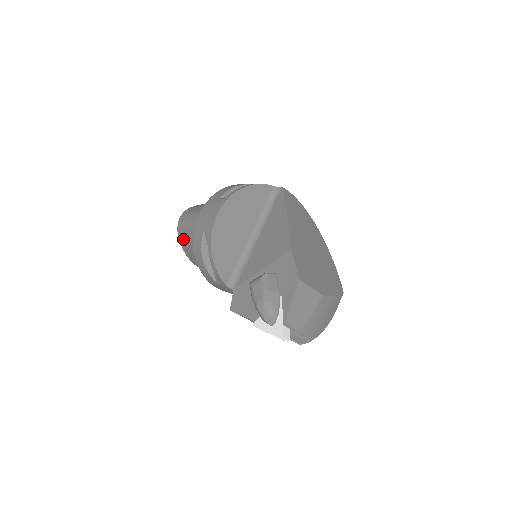
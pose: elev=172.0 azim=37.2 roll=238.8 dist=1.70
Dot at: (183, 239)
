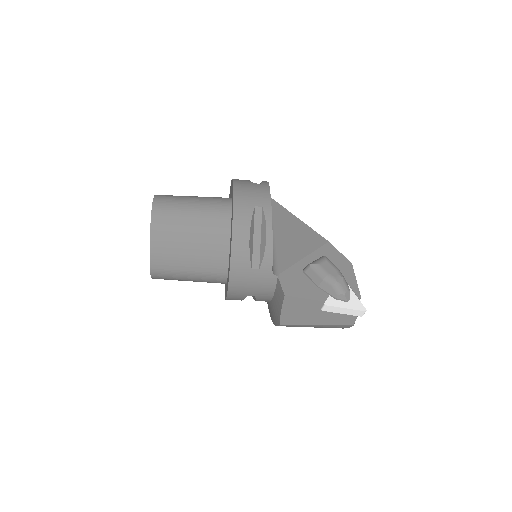
Dot at: (163, 225)
